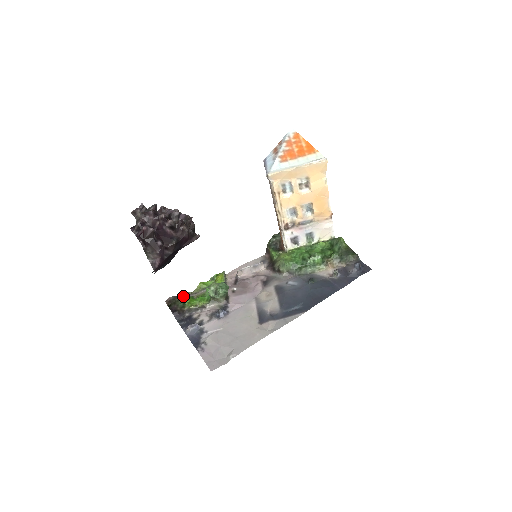
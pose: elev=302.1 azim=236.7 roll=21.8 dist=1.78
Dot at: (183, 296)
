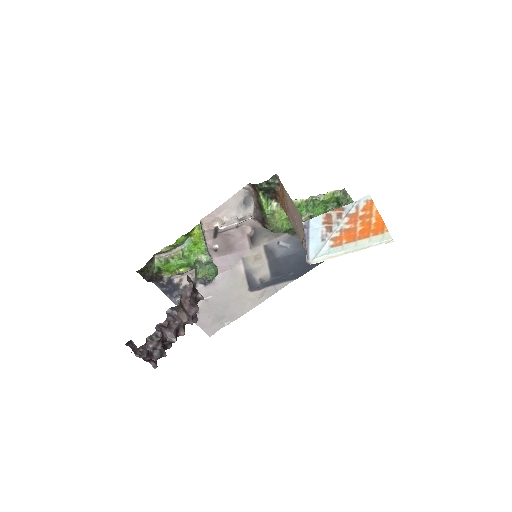
Dot at: (153, 256)
